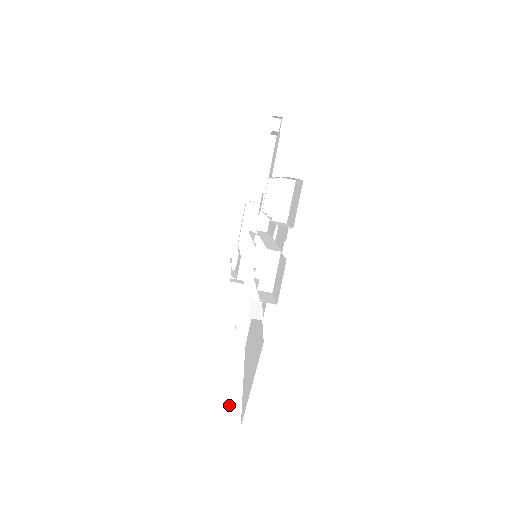
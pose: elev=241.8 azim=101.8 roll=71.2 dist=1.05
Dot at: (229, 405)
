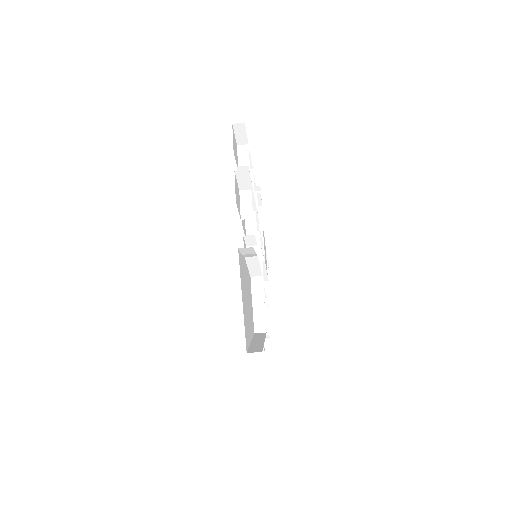
Dot at: (251, 348)
